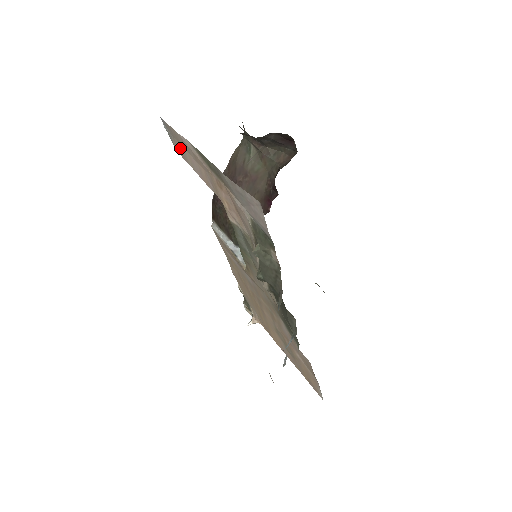
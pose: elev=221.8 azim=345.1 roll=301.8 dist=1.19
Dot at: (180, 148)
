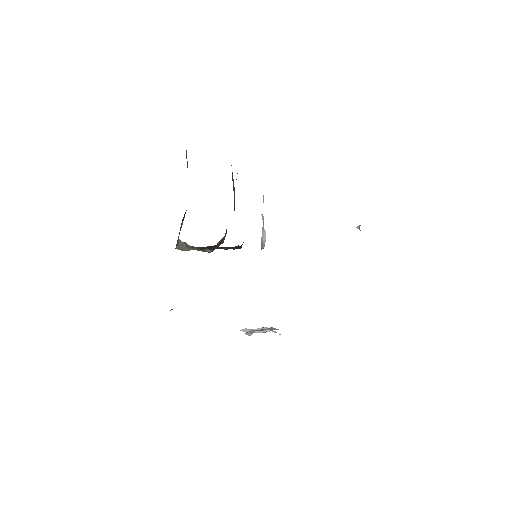
Dot at: occluded
